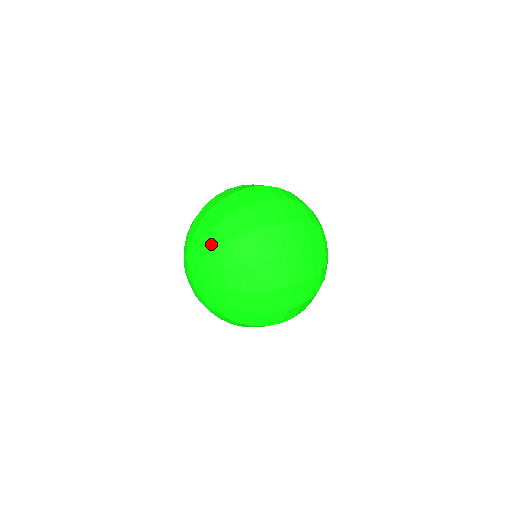
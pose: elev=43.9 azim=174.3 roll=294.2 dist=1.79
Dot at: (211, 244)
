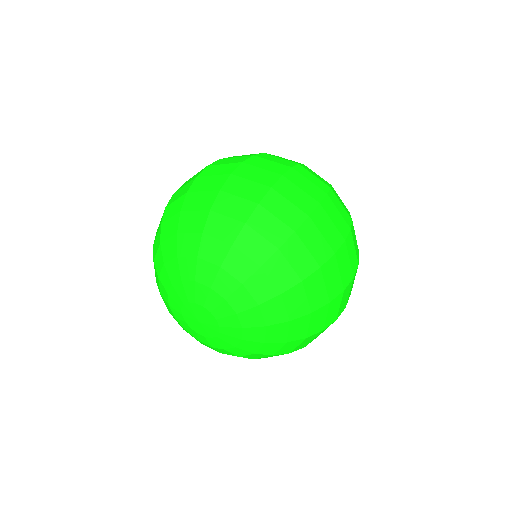
Dot at: (219, 248)
